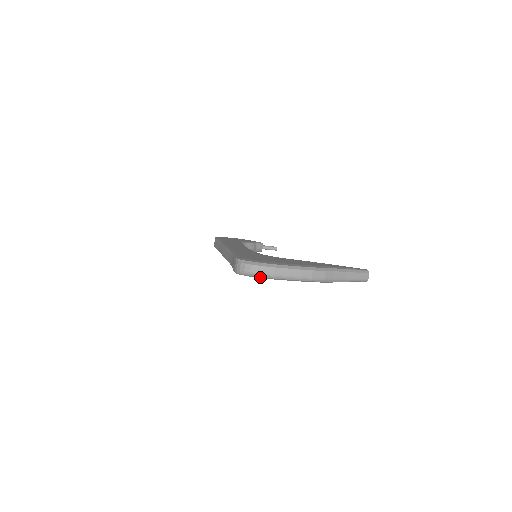
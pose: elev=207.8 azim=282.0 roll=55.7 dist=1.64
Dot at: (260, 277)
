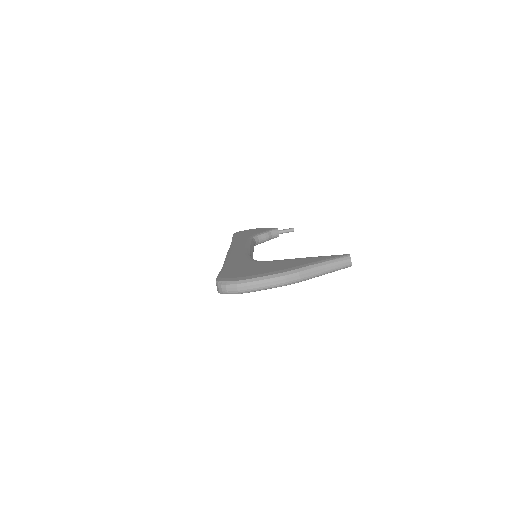
Dot at: (237, 293)
